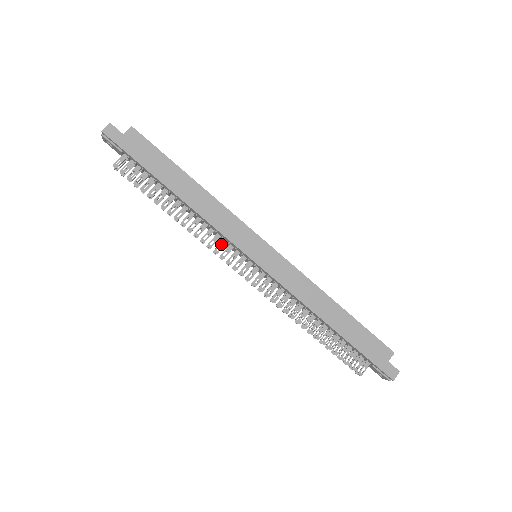
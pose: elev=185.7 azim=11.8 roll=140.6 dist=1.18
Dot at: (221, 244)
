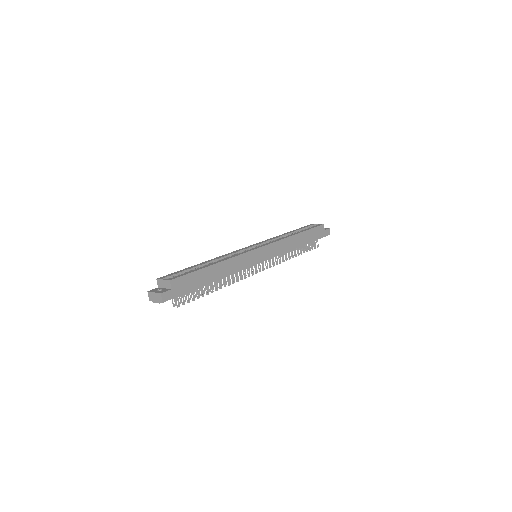
Dot at: occluded
